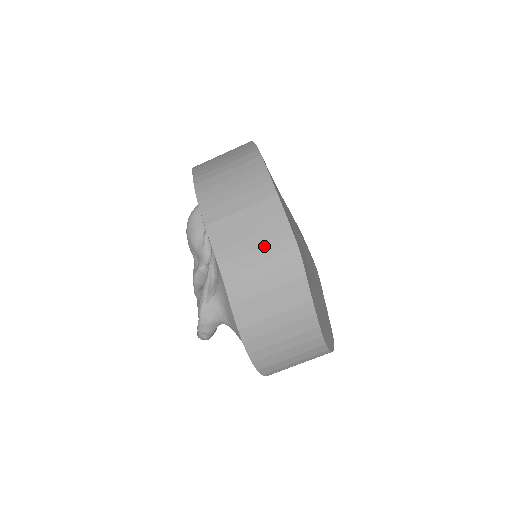
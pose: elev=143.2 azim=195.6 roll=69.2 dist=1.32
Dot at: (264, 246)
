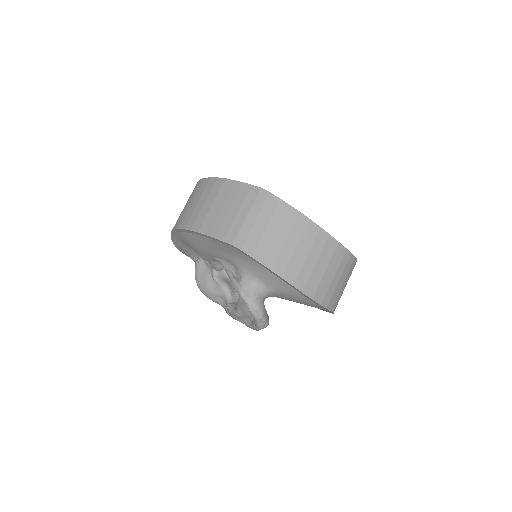
Dot at: (241, 206)
